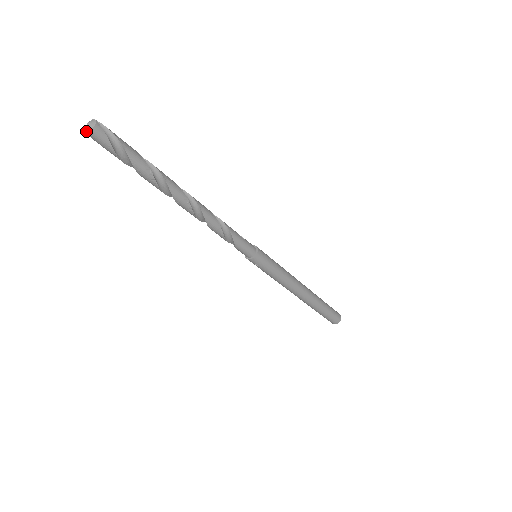
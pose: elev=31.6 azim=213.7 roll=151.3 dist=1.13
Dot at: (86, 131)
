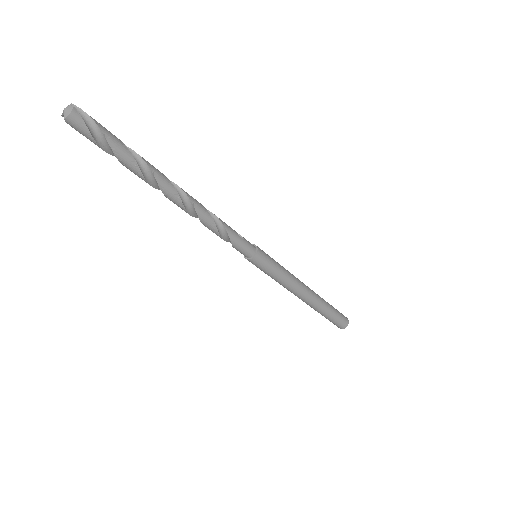
Dot at: (64, 116)
